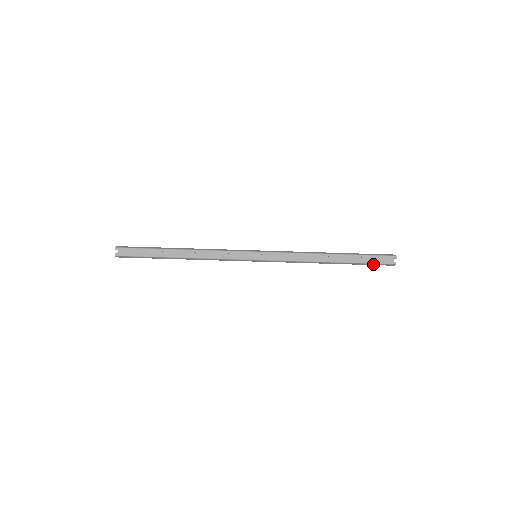
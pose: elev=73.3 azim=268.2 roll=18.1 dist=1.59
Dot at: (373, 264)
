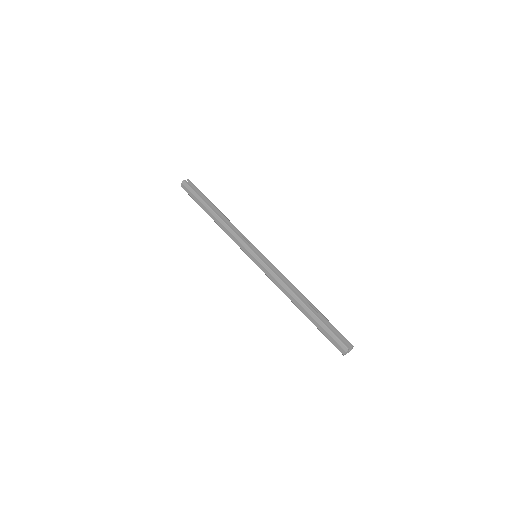
Dot at: (330, 333)
